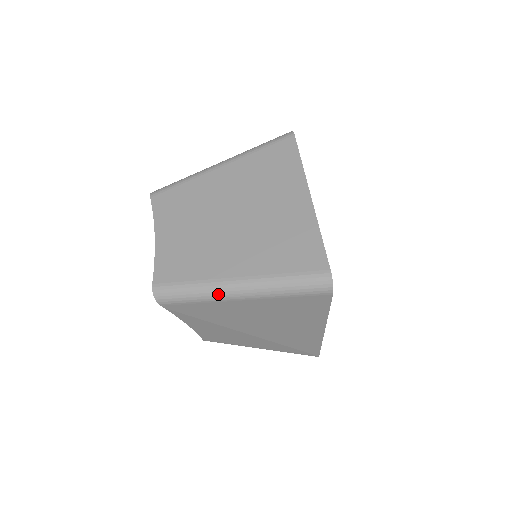
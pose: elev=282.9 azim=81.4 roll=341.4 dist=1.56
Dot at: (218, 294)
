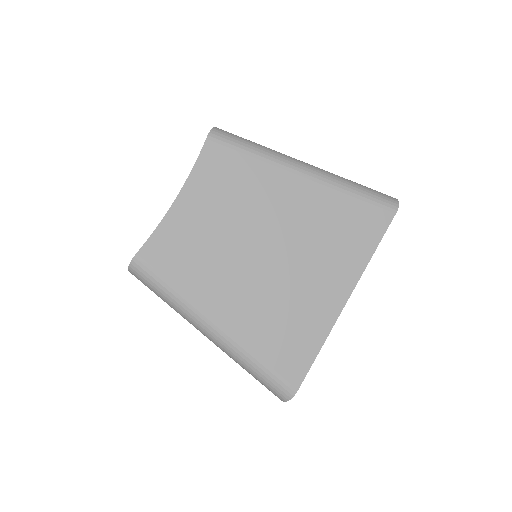
Dot at: (190, 319)
